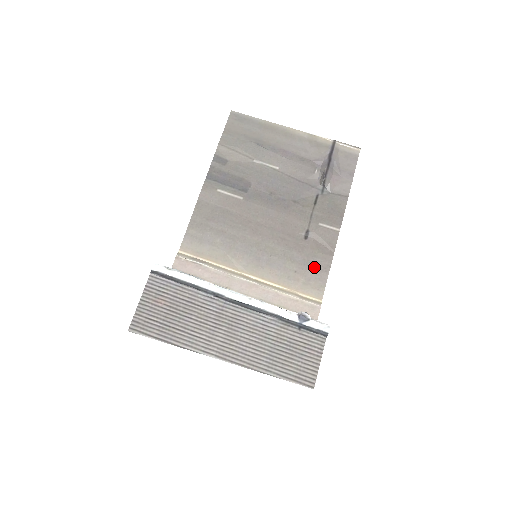
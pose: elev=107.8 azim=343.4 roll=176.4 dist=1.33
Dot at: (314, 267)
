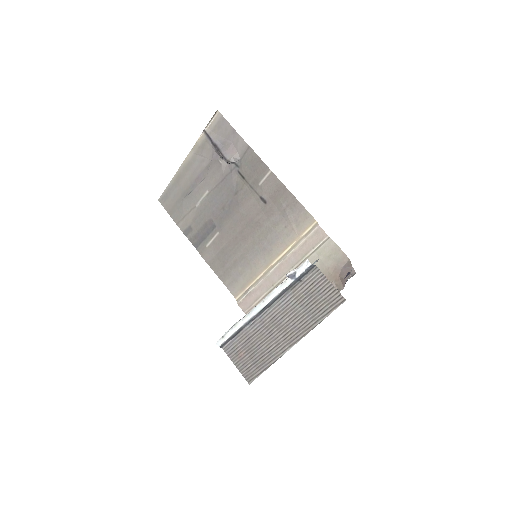
Dot at: (289, 210)
